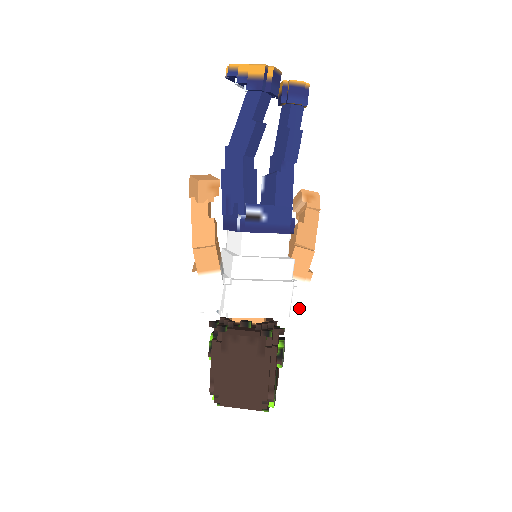
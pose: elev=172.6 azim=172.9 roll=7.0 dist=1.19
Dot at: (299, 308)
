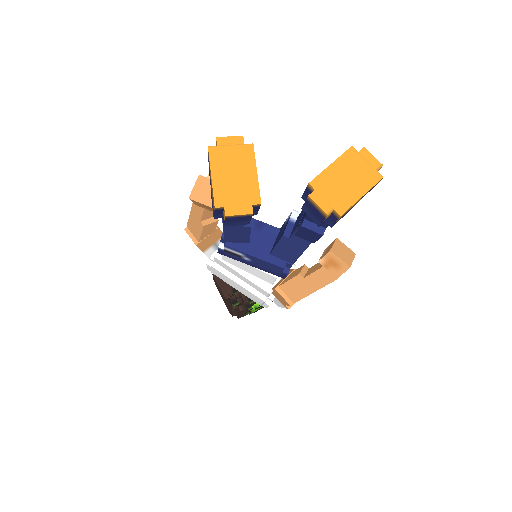
Dot at: (278, 306)
